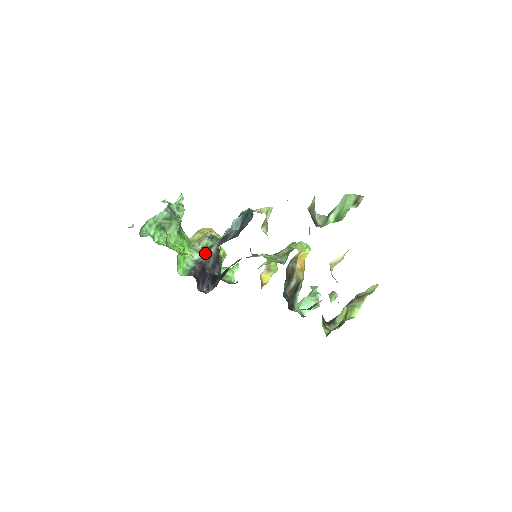
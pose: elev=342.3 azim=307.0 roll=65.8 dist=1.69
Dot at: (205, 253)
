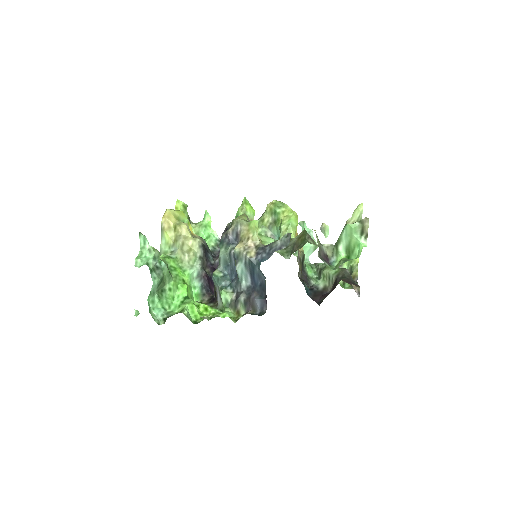
Dot at: (198, 262)
